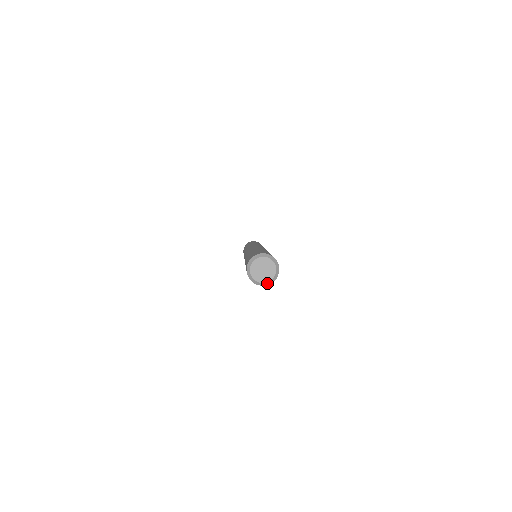
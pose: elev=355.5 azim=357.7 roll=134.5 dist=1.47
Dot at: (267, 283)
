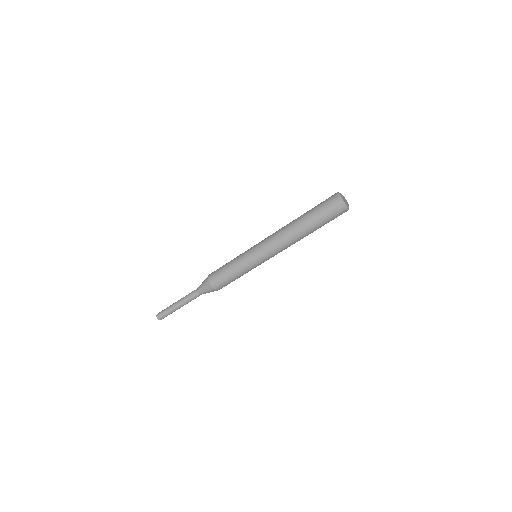
Dot at: (345, 205)
